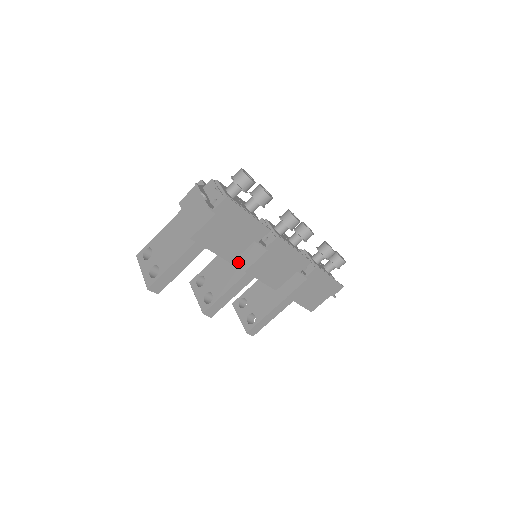
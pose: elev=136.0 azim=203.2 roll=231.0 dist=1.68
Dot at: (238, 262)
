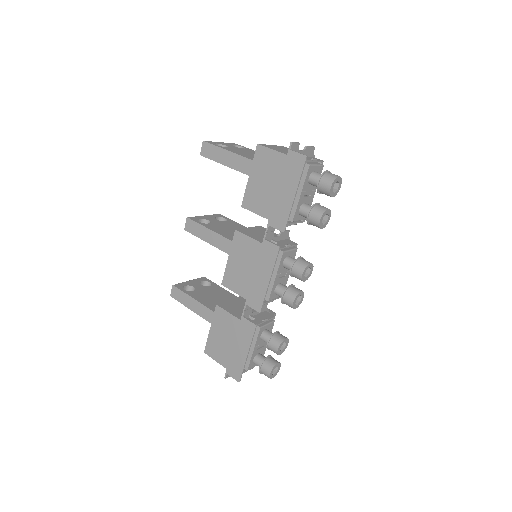
Dot at: occluded
